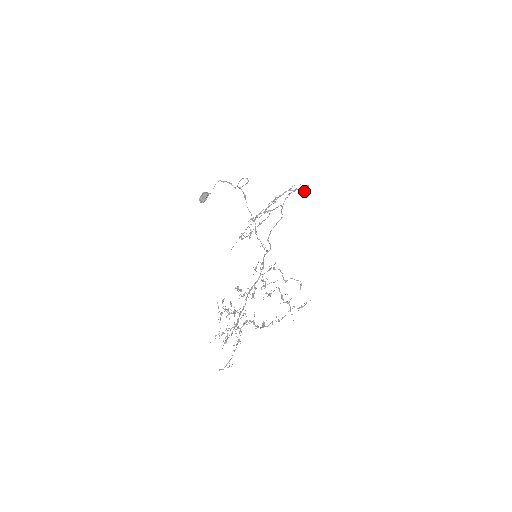
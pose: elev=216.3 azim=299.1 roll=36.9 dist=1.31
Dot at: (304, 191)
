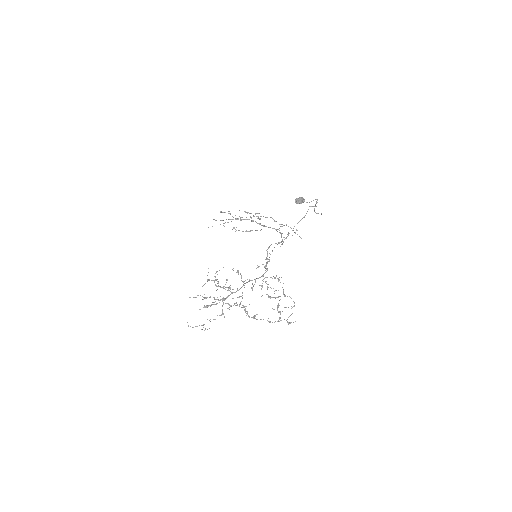
Dot at: occluded
